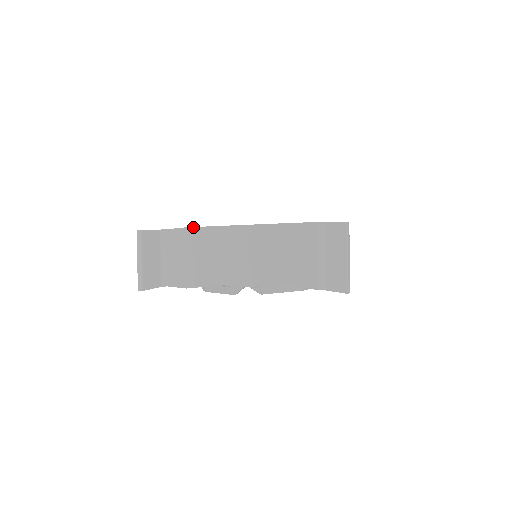
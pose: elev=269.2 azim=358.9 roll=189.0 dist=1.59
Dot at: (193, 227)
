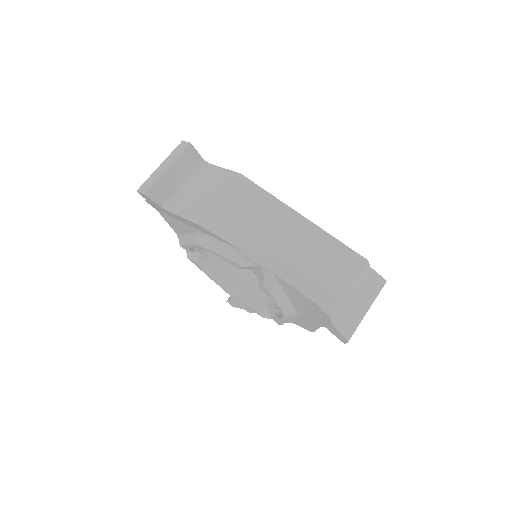
Dot at: (249, 179)
